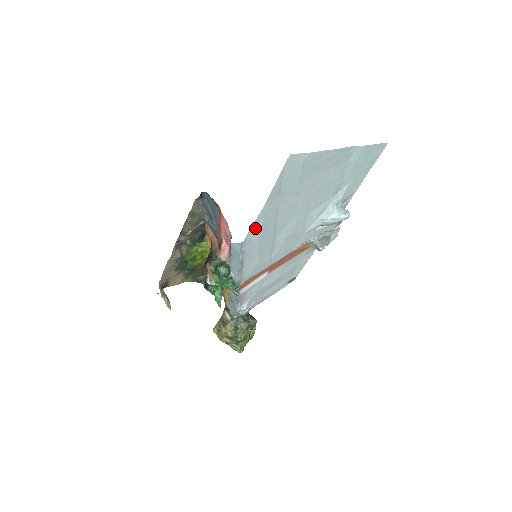
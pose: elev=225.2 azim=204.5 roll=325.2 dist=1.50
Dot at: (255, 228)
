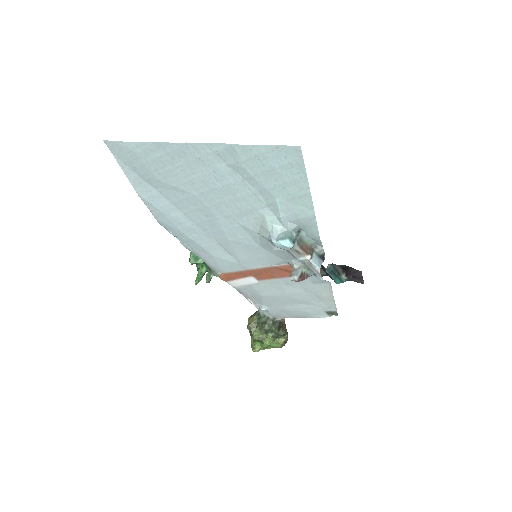
Dot at: (156, 212)
